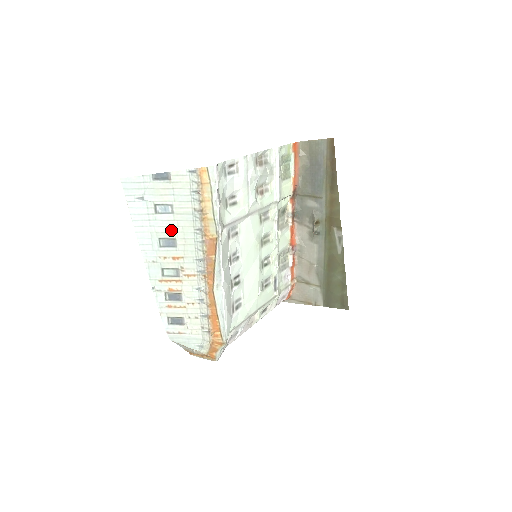
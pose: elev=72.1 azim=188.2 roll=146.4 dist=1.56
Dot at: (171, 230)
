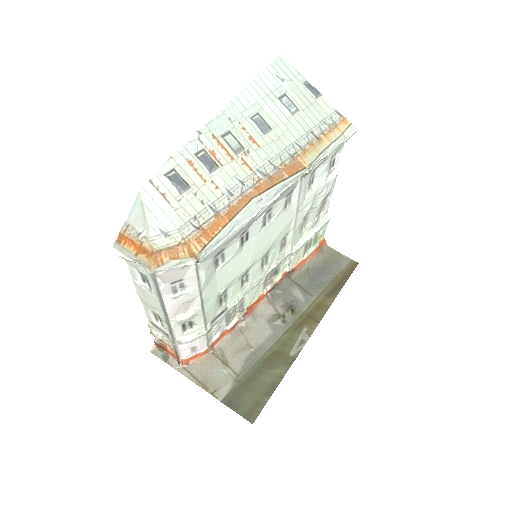
Dot at: (276, 120)
